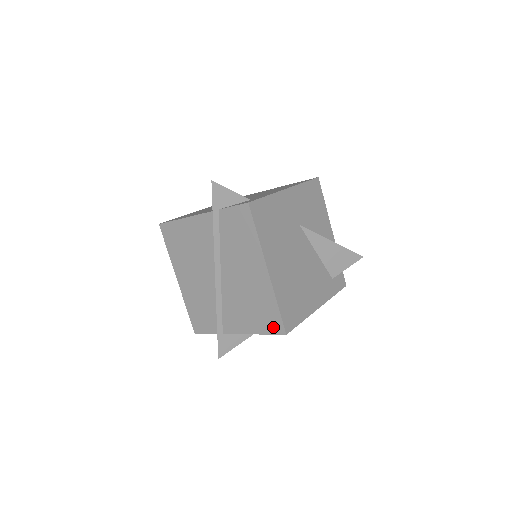
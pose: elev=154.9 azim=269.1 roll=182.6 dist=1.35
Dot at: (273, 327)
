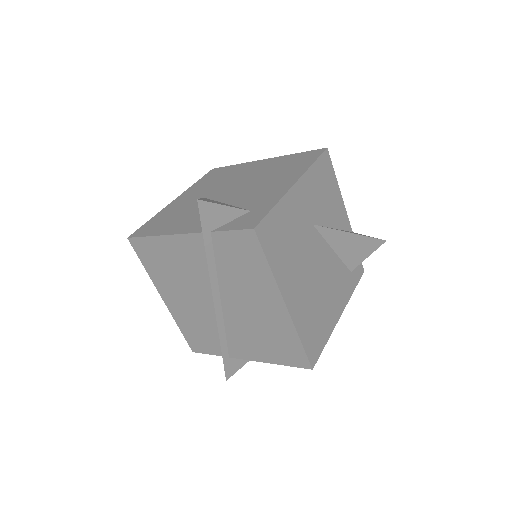
Dot at: (295, 360)
